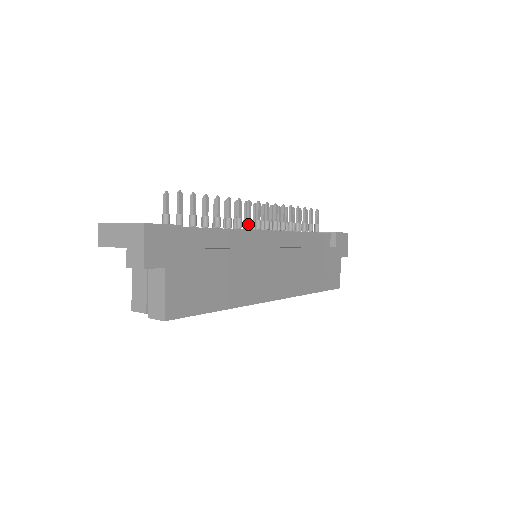
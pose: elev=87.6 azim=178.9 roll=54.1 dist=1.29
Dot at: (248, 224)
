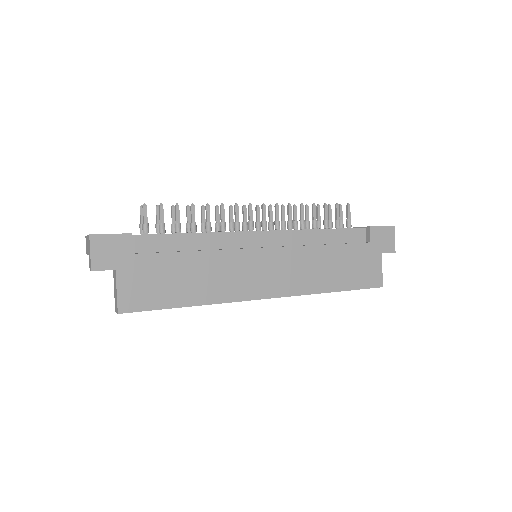
Dot at: (235, 226)
